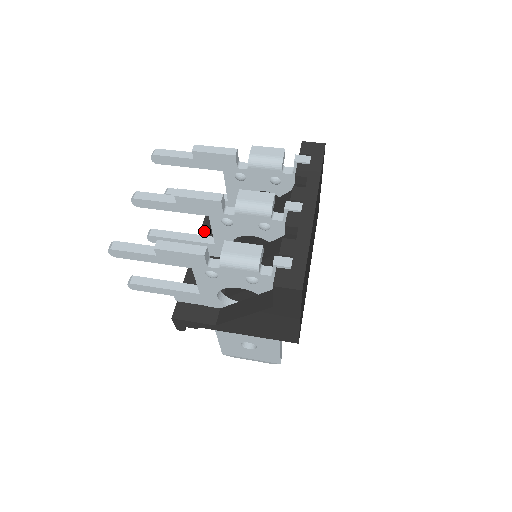
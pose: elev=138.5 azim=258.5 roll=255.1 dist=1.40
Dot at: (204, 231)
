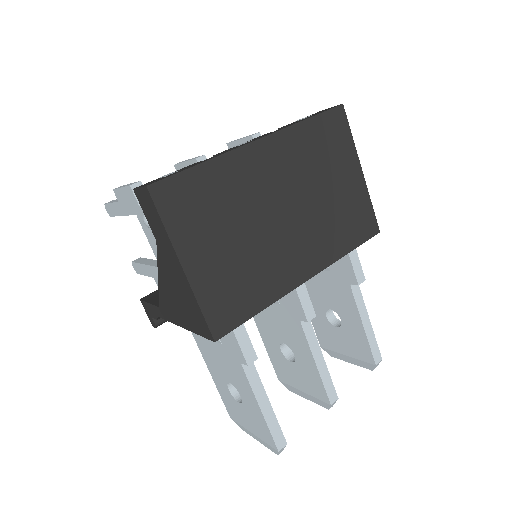
Dot at: occluded
